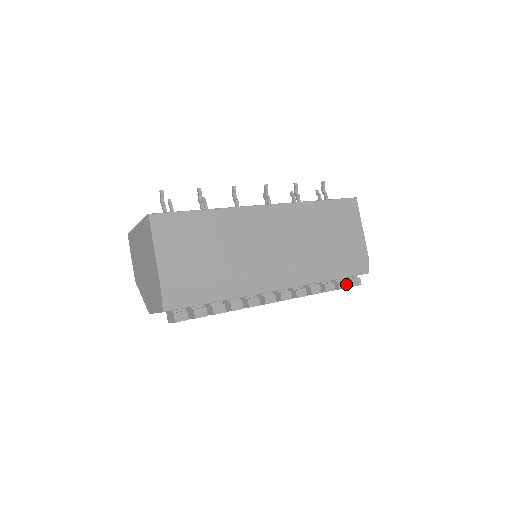
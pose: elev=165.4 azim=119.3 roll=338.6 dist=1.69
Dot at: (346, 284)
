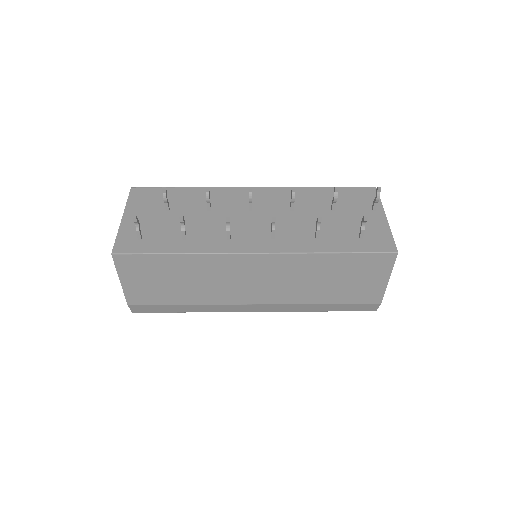
Dot at: occluded
